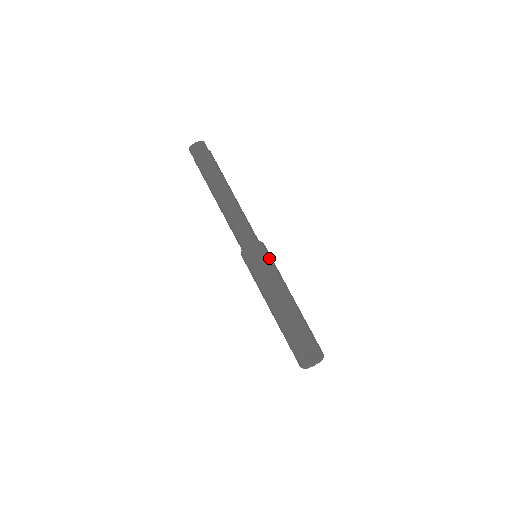
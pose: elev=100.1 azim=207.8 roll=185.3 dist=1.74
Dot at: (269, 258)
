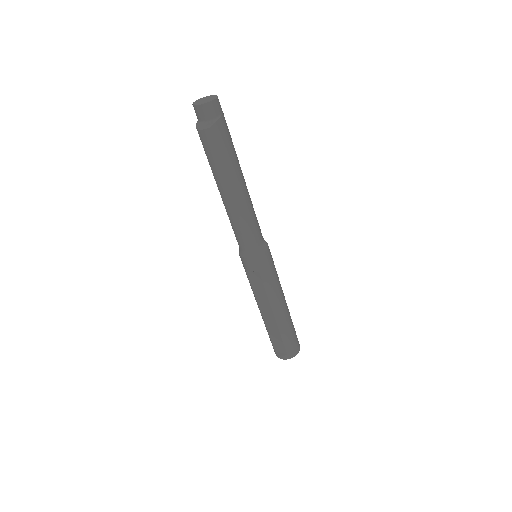
Dot at: (262, 272)
